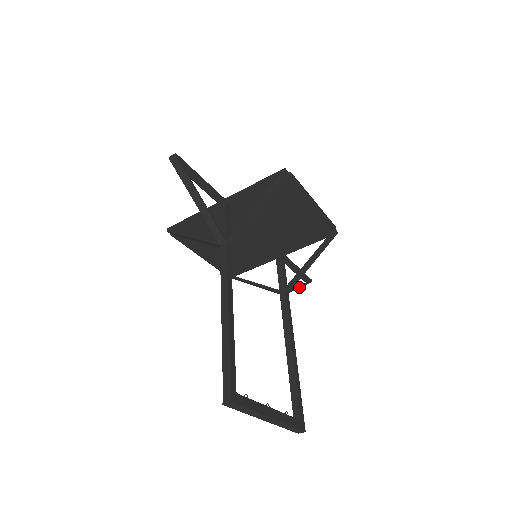
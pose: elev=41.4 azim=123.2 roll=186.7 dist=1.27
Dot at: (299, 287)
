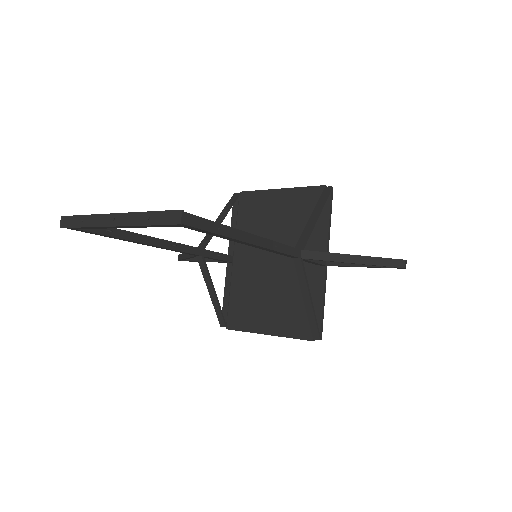
Dot at: (346, 255)
